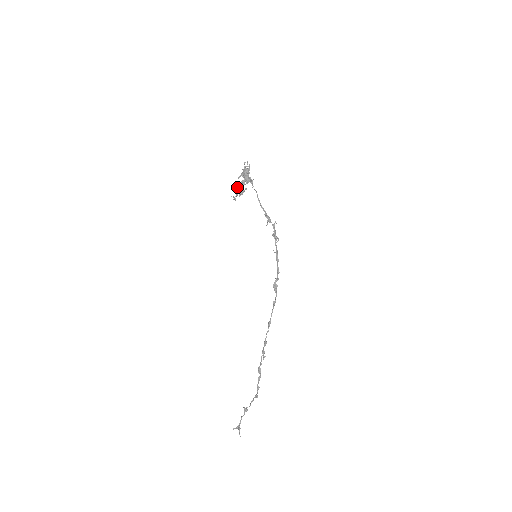
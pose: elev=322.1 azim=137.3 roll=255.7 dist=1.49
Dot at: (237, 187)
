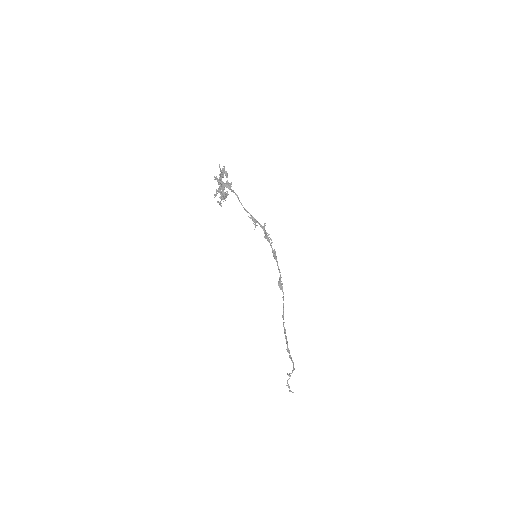
Dot at: occluded
